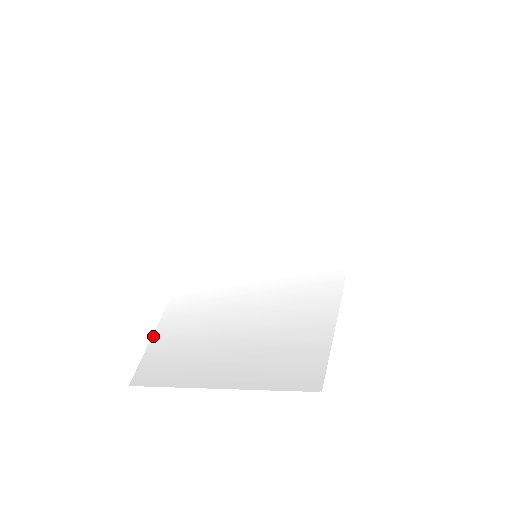
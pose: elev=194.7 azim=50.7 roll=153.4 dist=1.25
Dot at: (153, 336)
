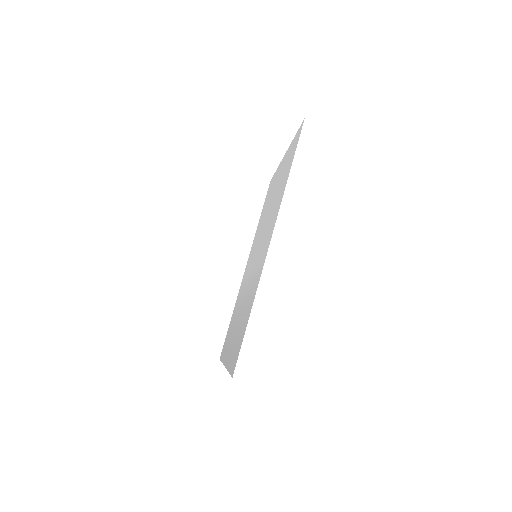
Dot at: (230, 322)
